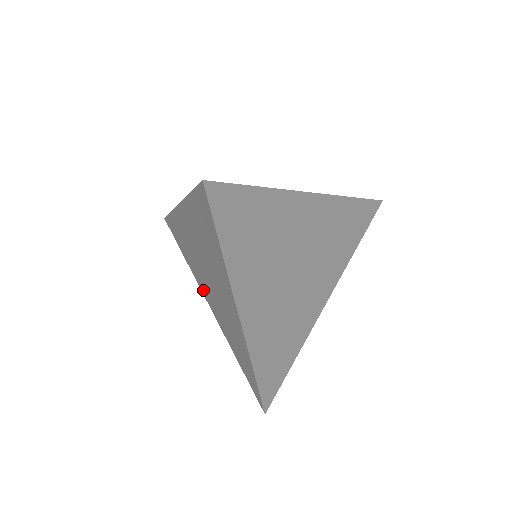
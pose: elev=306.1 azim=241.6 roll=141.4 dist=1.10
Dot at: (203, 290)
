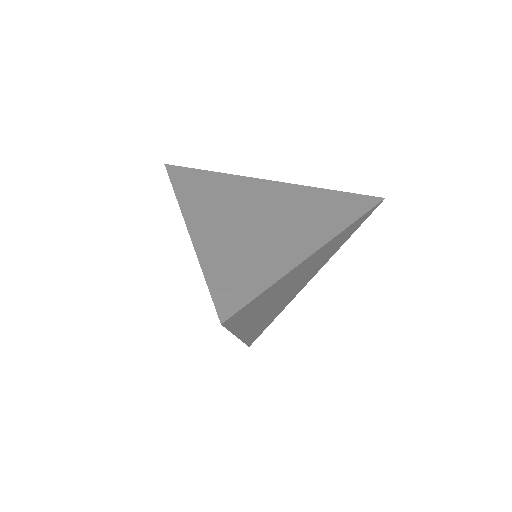
Dot at: occluded
